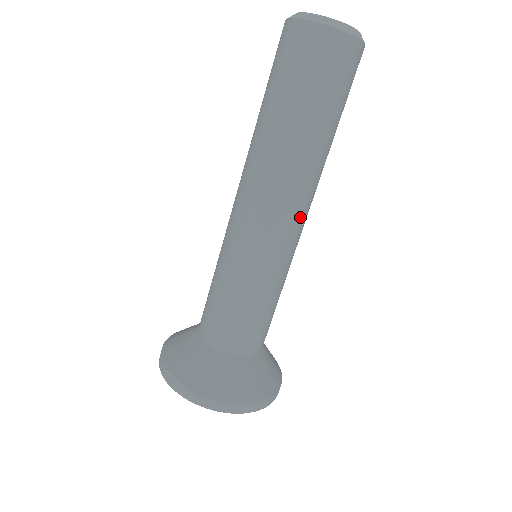
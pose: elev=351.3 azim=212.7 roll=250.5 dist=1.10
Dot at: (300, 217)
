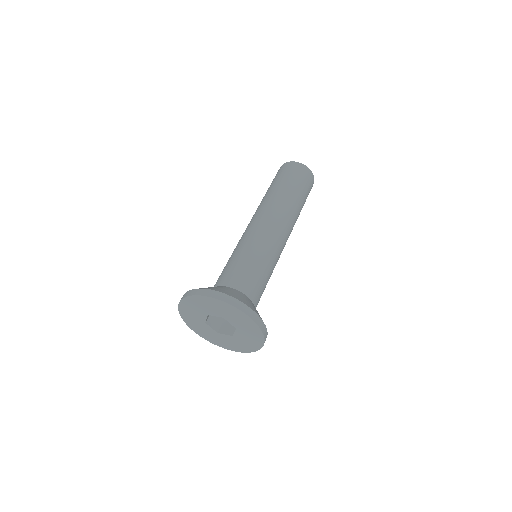
Dot at: (287, 239)
